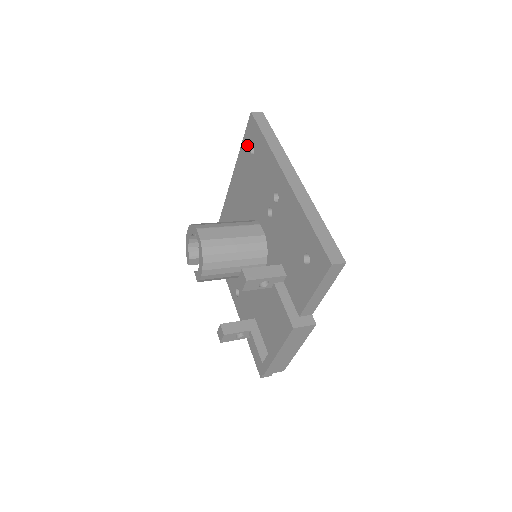
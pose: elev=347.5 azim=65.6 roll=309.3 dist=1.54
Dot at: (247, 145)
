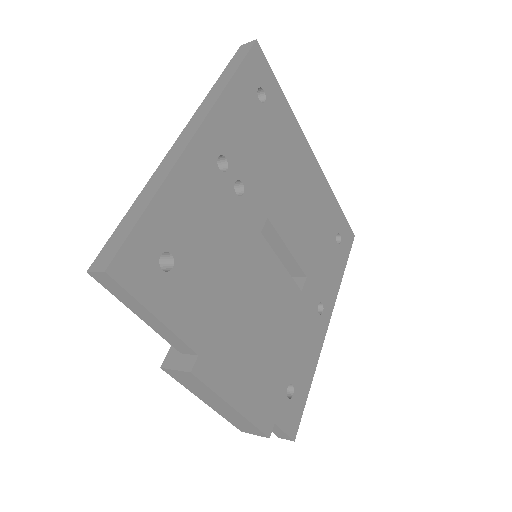
Dot at: occluded
